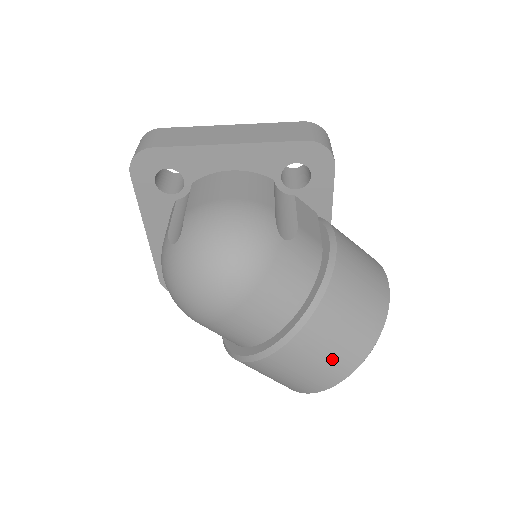
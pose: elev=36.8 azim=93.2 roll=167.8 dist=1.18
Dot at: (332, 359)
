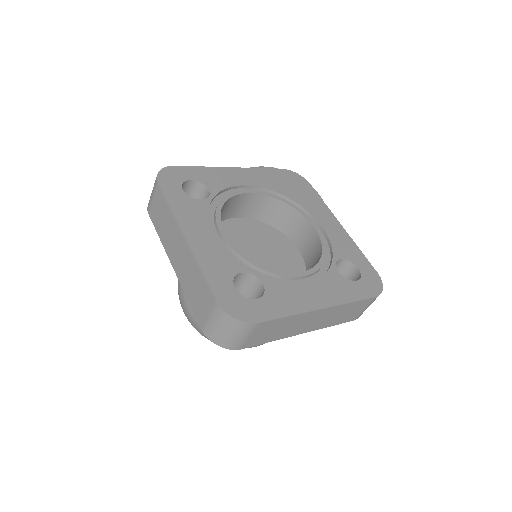
Dot at: occluded
